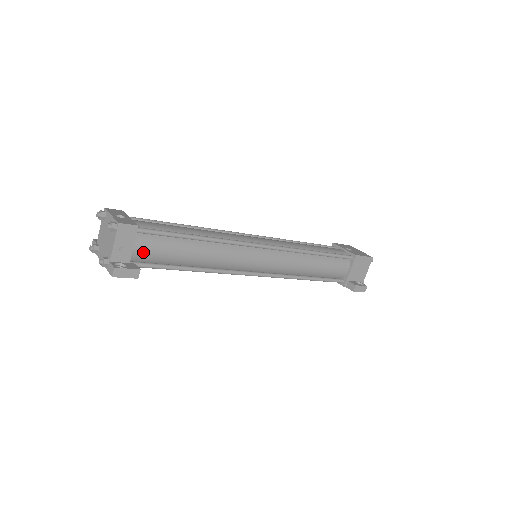
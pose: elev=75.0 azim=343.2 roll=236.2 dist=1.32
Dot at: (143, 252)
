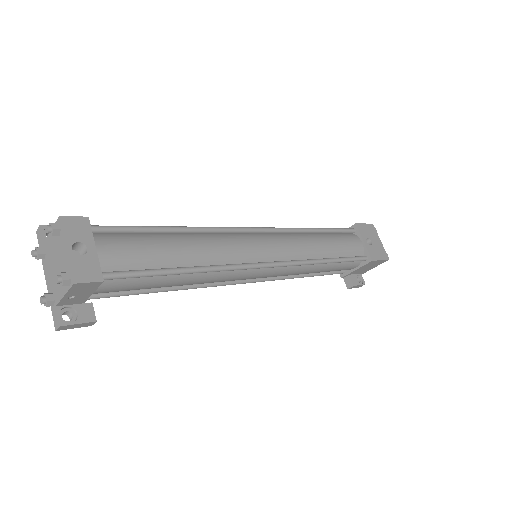
Dot at: (105, 291)
